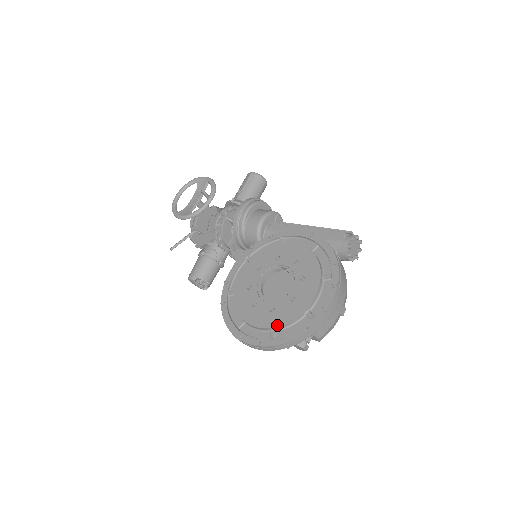
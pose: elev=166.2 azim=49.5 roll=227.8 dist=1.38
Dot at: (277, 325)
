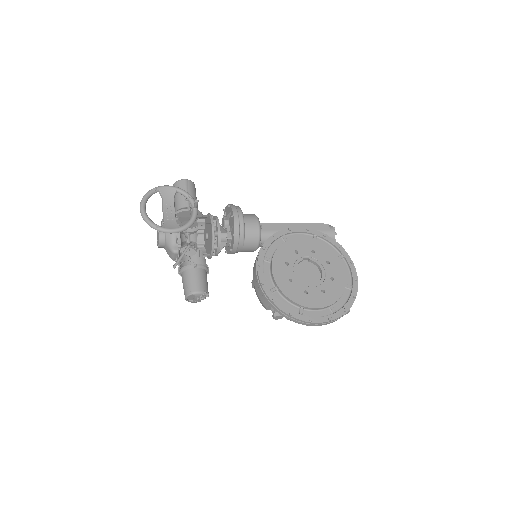
Dot at: (335, 301)
